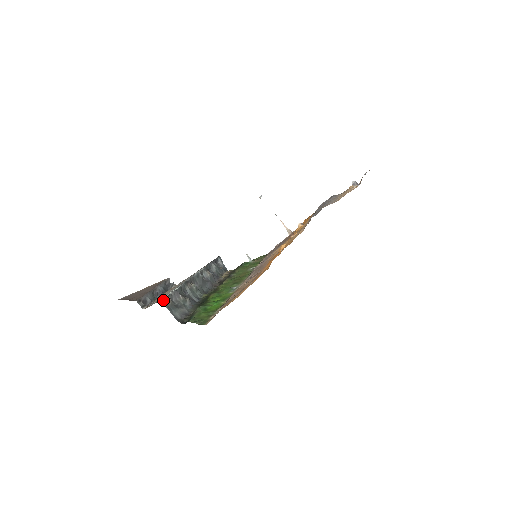
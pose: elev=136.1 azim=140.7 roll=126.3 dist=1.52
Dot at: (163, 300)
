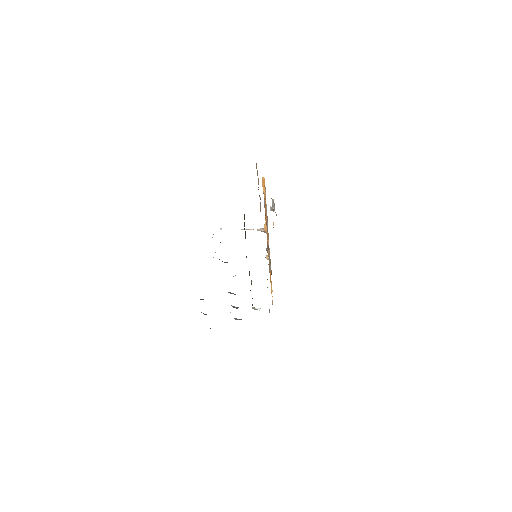
Dot at: occluded
